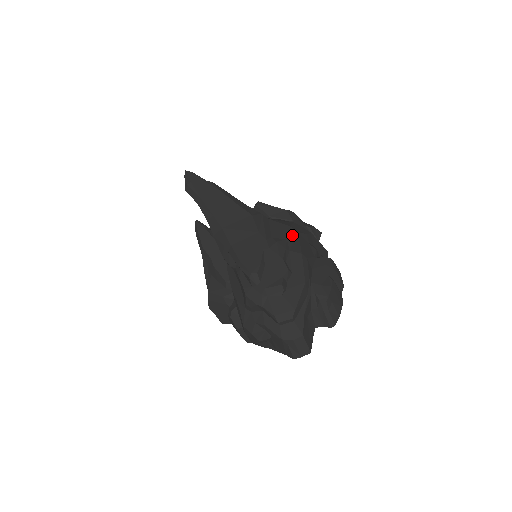
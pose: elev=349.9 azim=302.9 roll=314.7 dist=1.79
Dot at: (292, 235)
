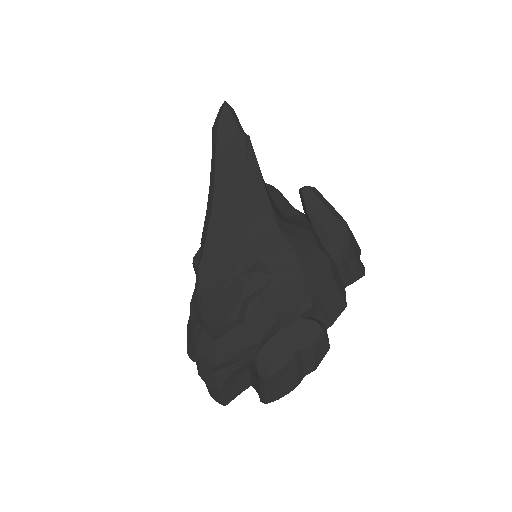
Dot at: (288, 272)
